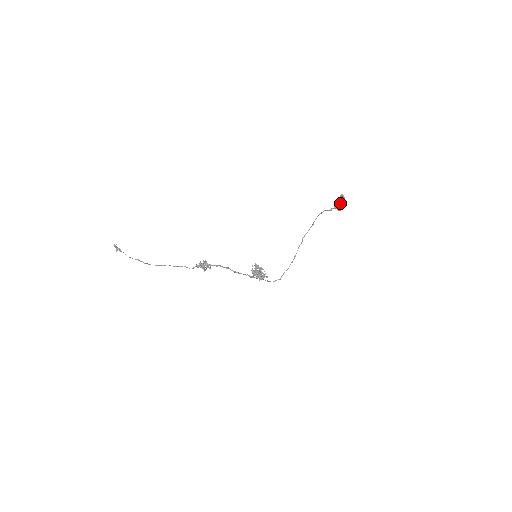
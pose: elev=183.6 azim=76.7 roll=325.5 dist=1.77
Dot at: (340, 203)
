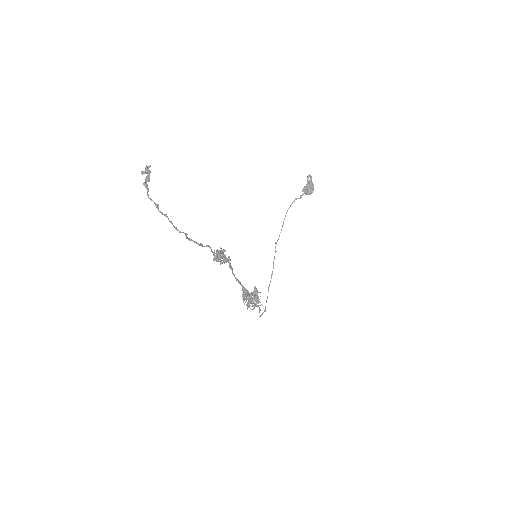
Dot at: (310, 184)
